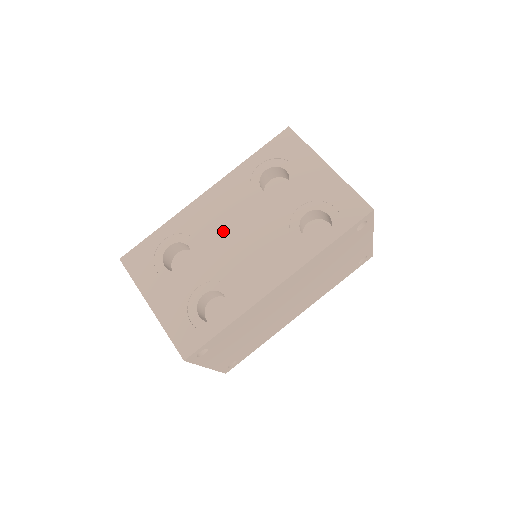
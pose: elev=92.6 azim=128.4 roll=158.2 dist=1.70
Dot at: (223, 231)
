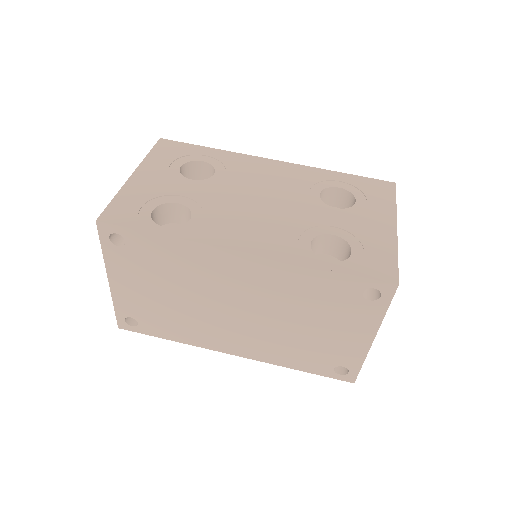
Dot at: (253, 187)
